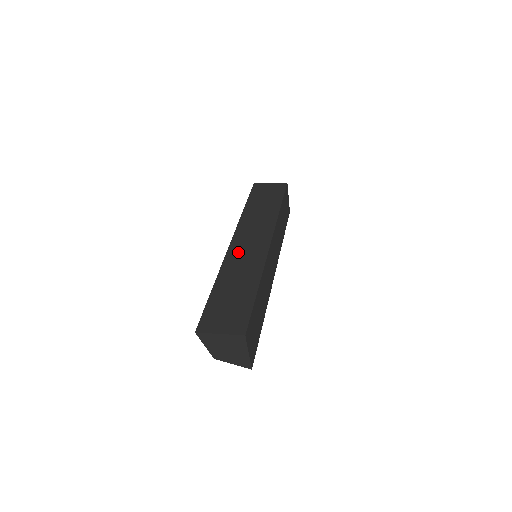
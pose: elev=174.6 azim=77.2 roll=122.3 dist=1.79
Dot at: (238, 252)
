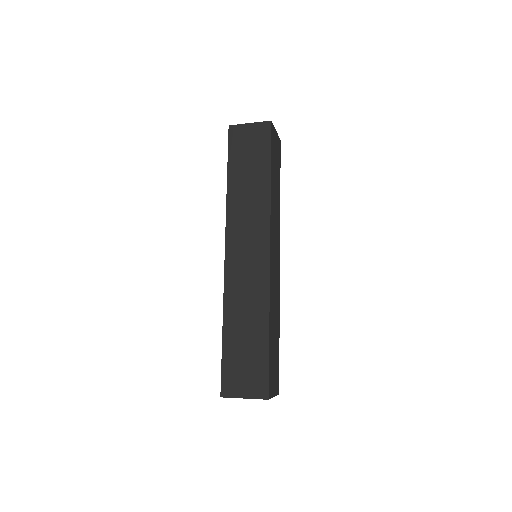
Dot at: (237, 272)
